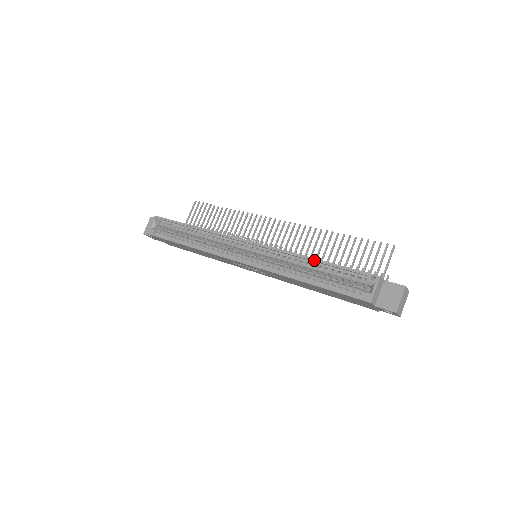
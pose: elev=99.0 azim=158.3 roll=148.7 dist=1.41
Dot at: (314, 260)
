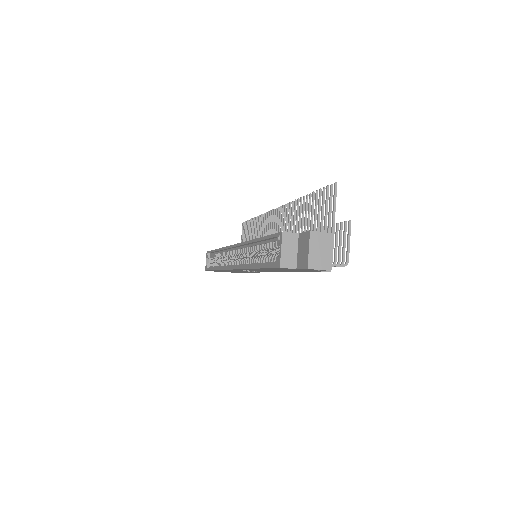
Dot at: (255, 241)
